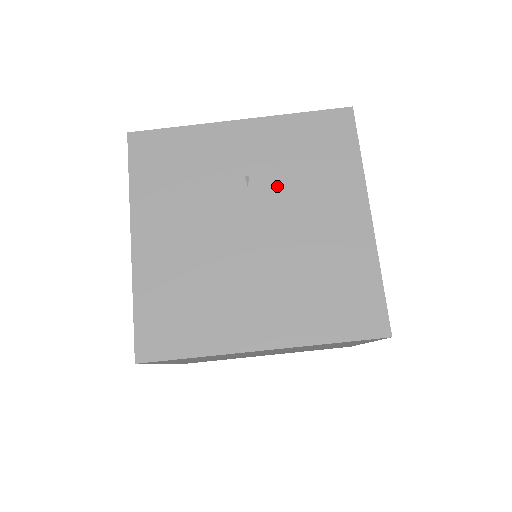
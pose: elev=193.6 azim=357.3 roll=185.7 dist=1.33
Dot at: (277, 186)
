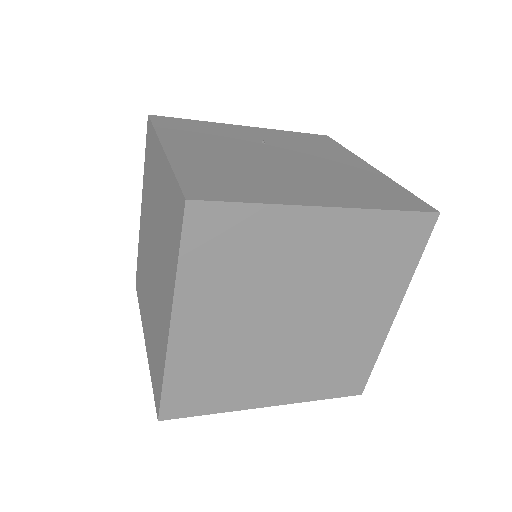
Dot at: (290, 148)
